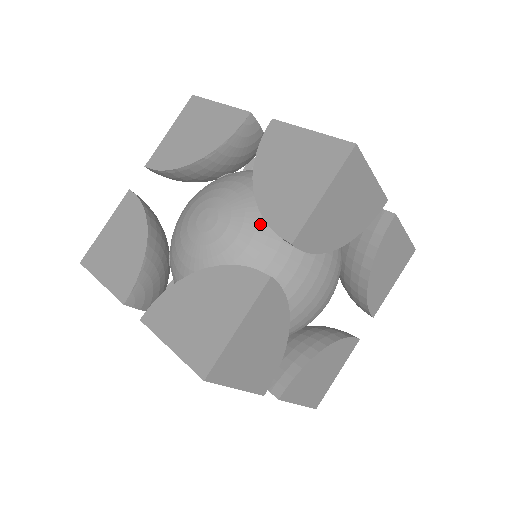
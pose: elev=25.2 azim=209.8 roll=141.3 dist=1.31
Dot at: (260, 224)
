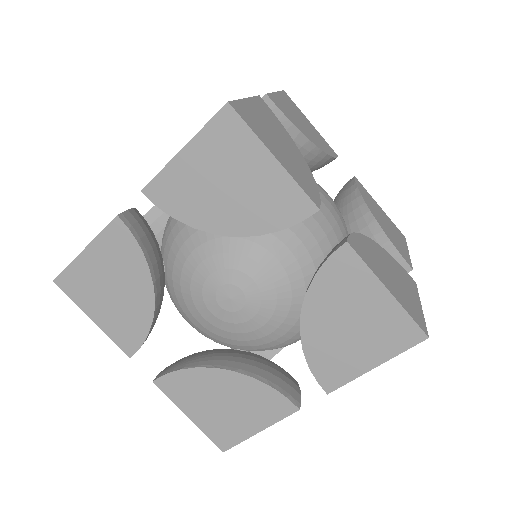
Dot at: (289, 316)
